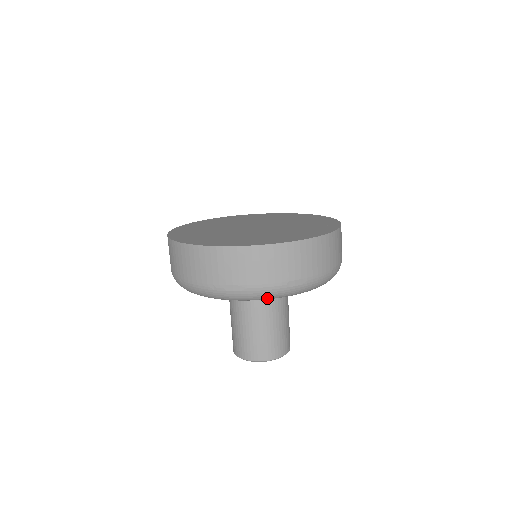
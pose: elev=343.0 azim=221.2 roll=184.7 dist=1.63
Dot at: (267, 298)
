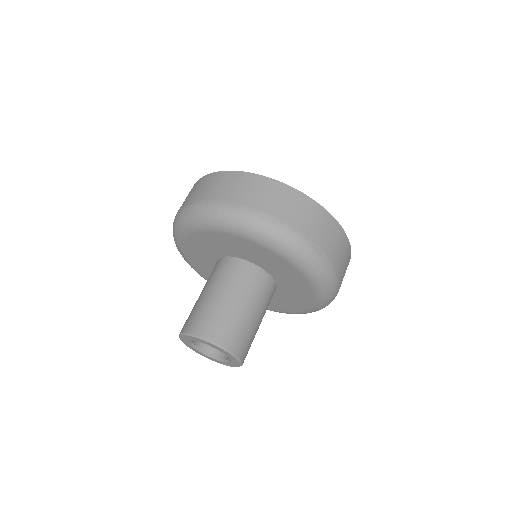
Dot at: (288, 249)
